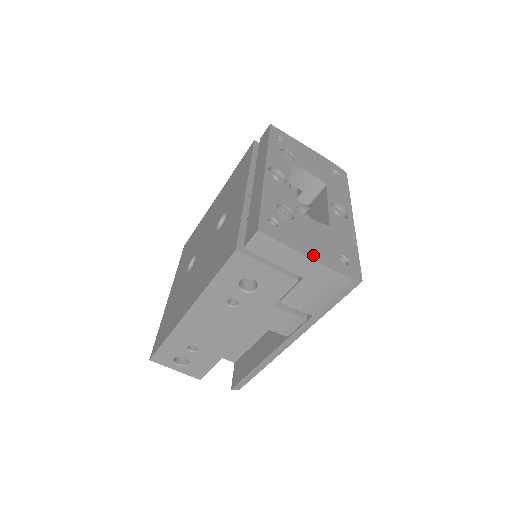
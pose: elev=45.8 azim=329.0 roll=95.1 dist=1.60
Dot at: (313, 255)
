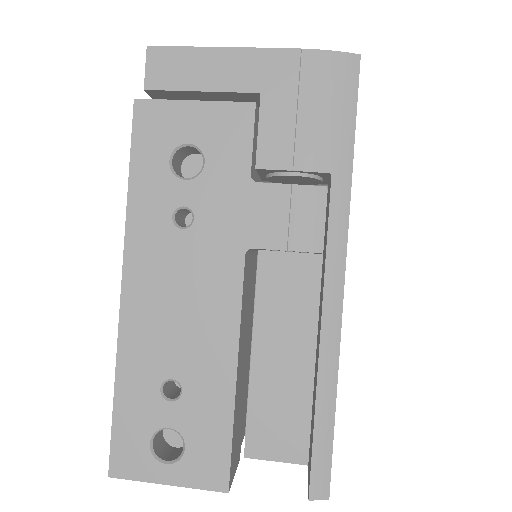
Dot at: (254, 53)
